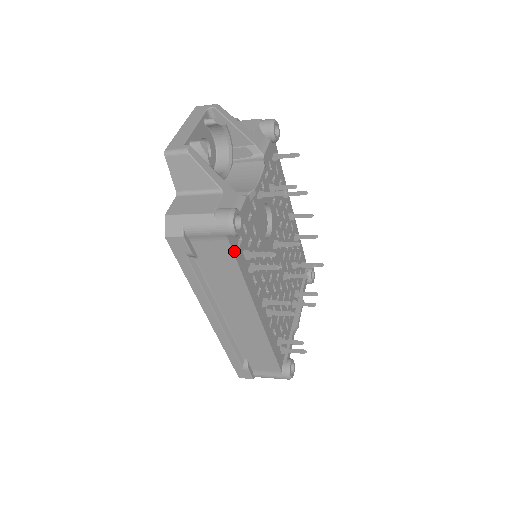
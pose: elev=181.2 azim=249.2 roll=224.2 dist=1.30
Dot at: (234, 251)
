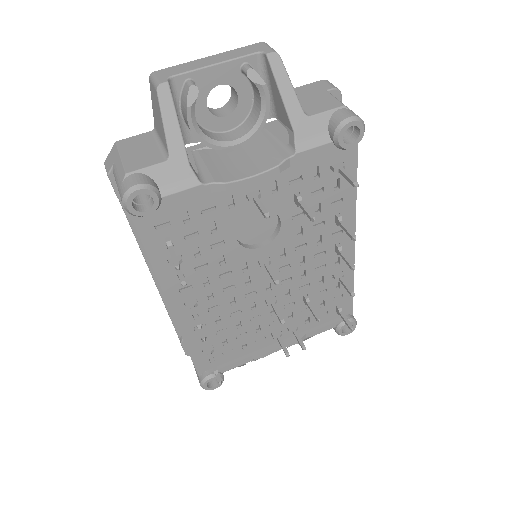
Dot at: (140, 229)
